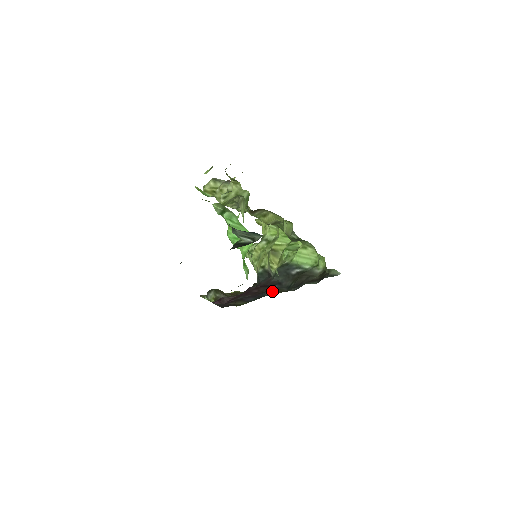
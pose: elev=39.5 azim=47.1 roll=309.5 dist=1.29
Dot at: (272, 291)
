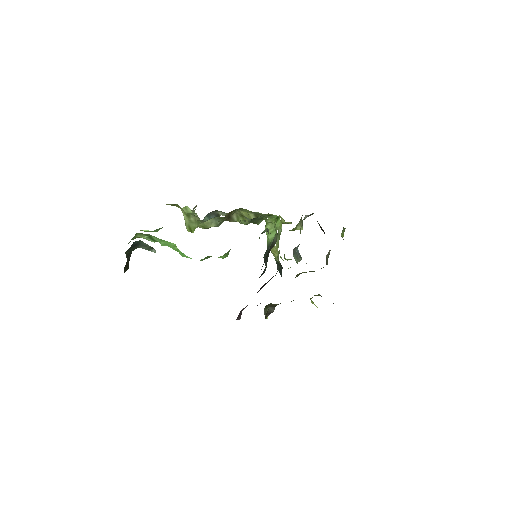
Dot at: occluded
